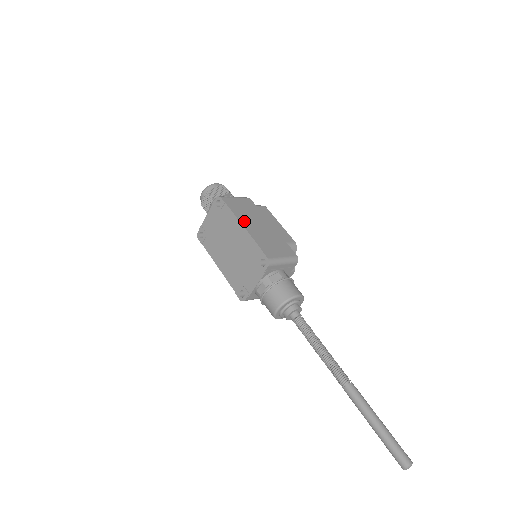
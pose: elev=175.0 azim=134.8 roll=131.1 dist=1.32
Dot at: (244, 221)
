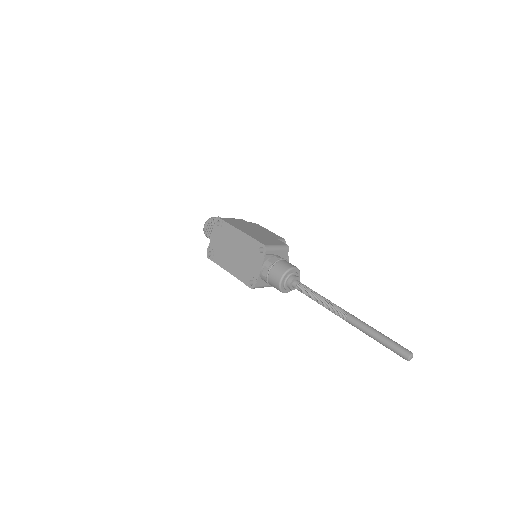
Dot at: (240, 228)
